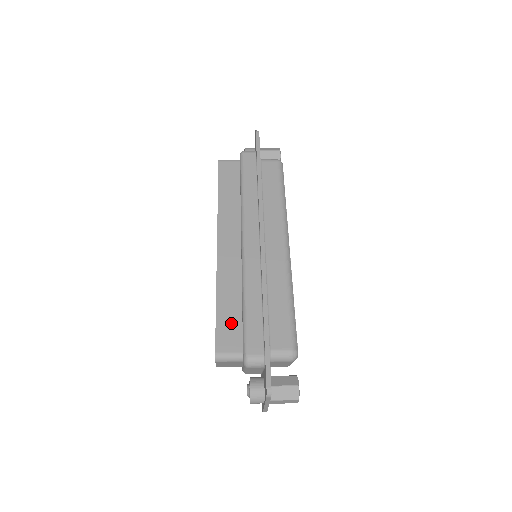
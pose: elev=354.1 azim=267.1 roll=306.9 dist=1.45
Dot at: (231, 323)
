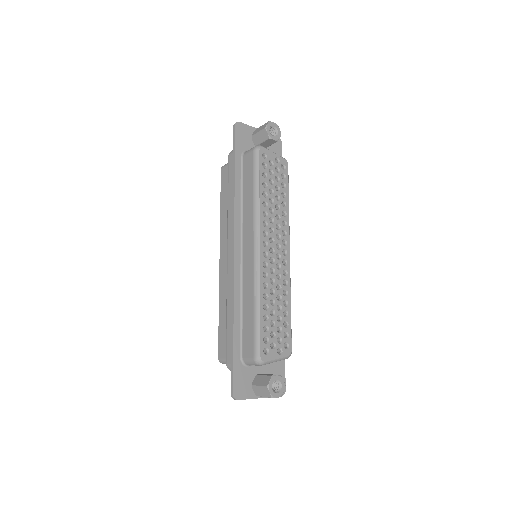
Dot at: (225, 332)
